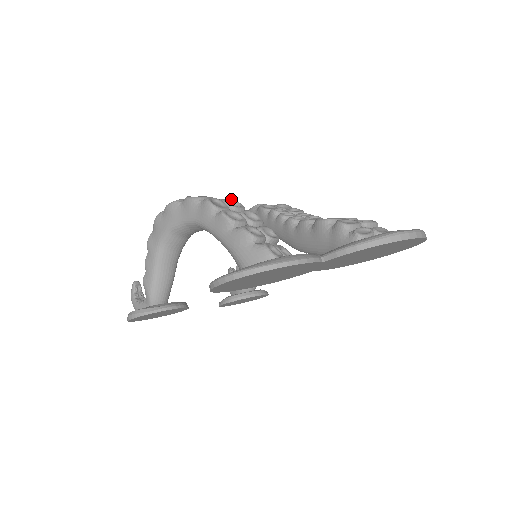
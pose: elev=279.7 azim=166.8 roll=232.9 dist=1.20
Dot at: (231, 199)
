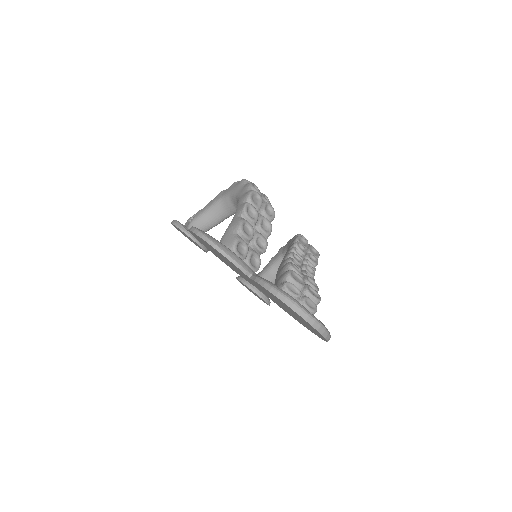
Dot at: (273, 208)
